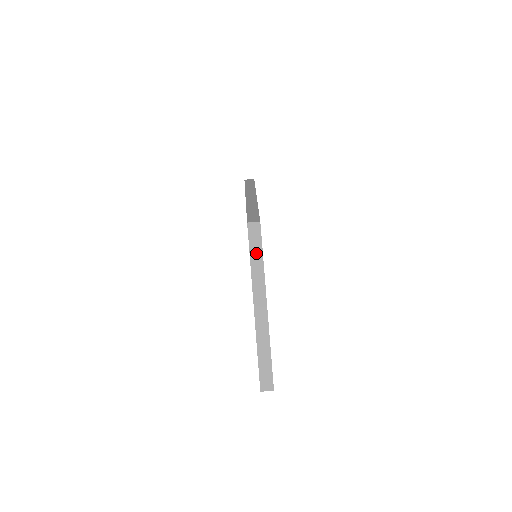
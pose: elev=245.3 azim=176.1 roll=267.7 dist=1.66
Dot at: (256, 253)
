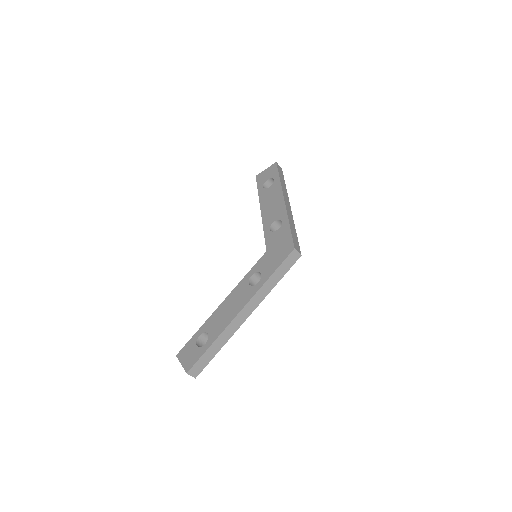
Dot at: (278, 275)
